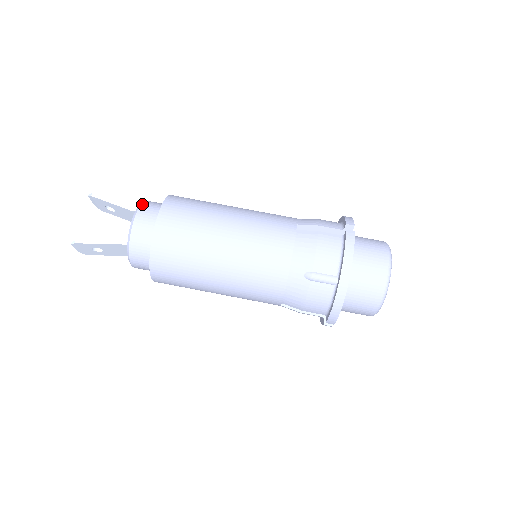
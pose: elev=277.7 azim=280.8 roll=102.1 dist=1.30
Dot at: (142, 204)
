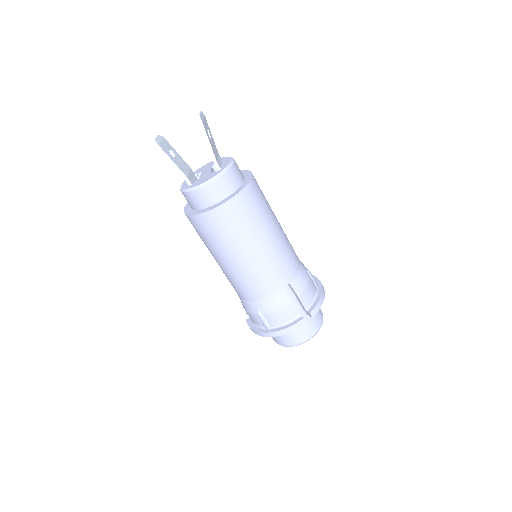
Dot at: (223, 175)
